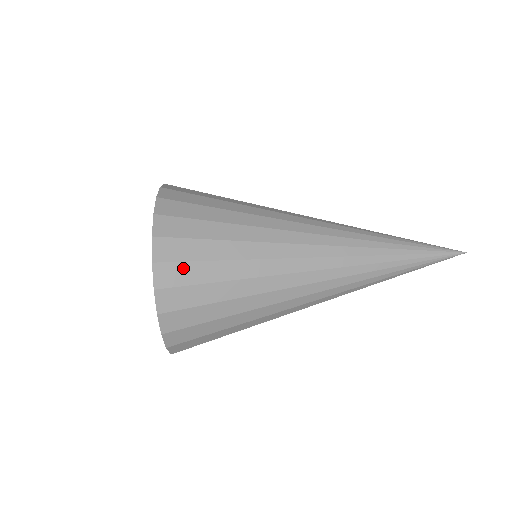
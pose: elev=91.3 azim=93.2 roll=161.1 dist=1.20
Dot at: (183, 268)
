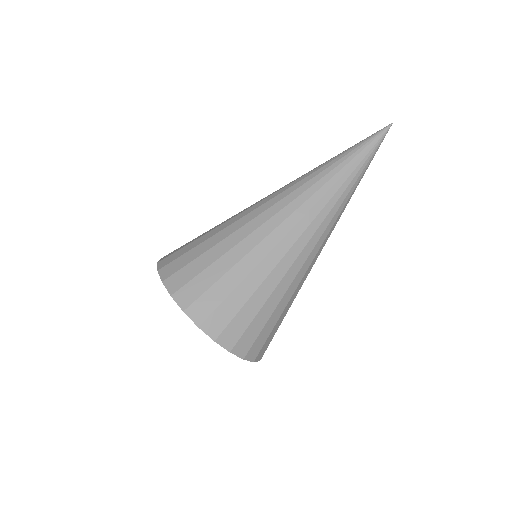
Dot at: (219, 313)
